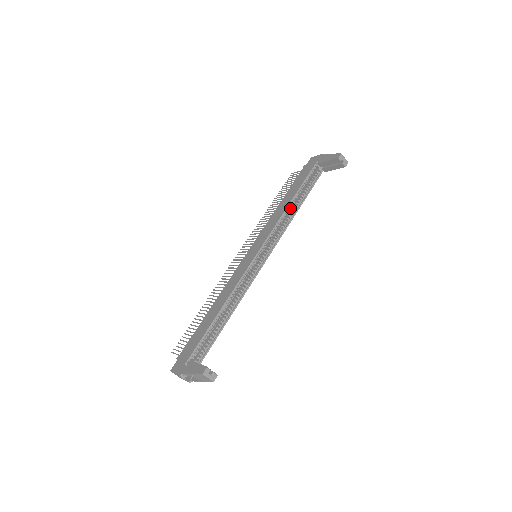
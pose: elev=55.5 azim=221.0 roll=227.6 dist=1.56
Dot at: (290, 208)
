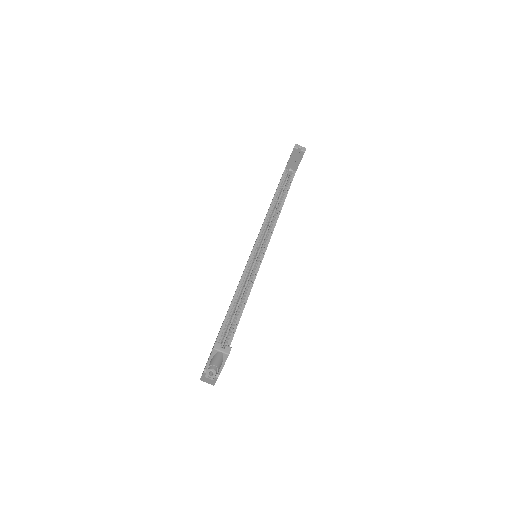
Dot at: (276, 210)
